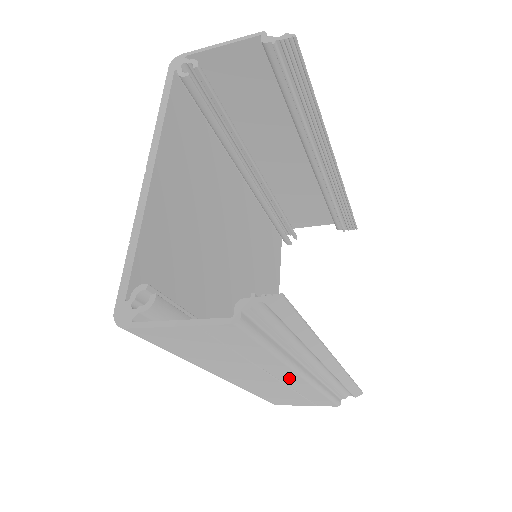
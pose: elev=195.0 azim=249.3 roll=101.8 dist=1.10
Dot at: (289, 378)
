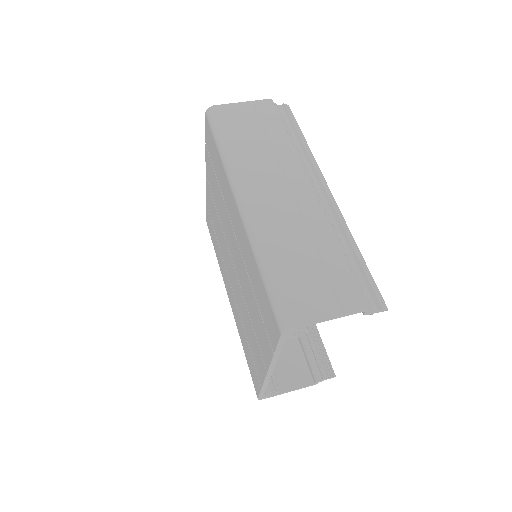
Dot at: occluded
